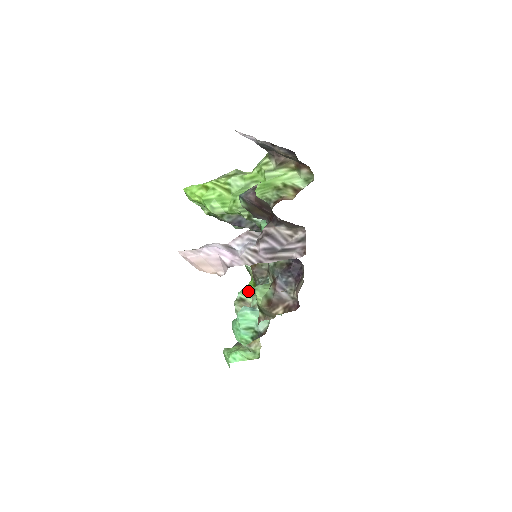
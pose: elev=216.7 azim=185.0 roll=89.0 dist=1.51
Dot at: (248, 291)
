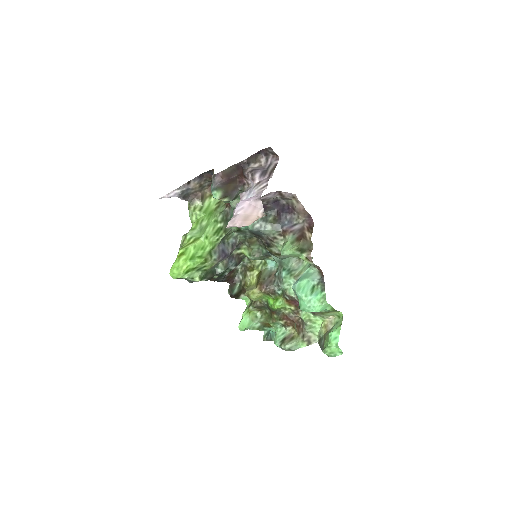
Dot at: (278, 334)
